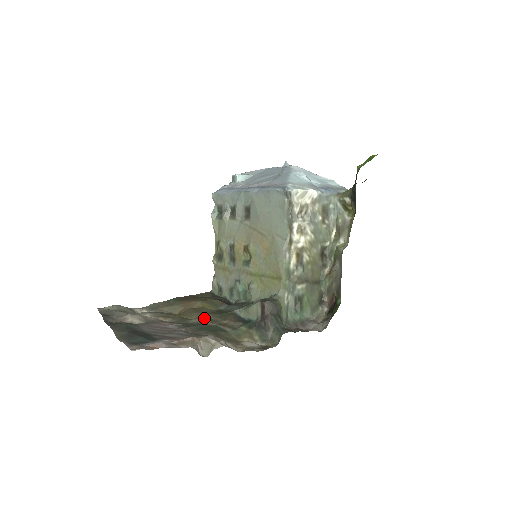
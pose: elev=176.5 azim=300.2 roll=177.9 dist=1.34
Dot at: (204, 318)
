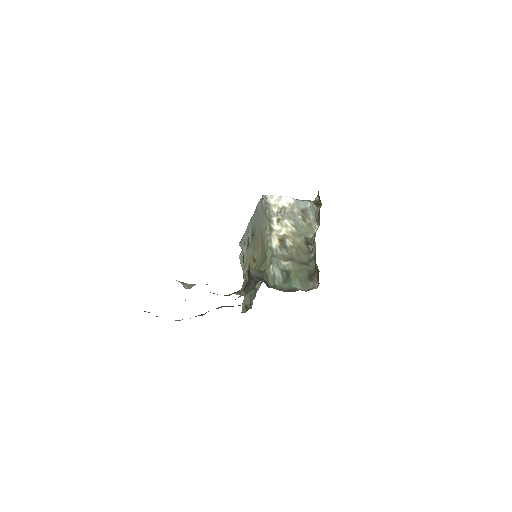
Dot at: occluded
